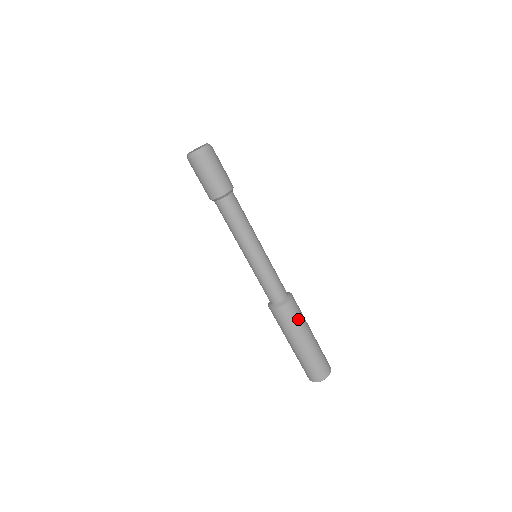
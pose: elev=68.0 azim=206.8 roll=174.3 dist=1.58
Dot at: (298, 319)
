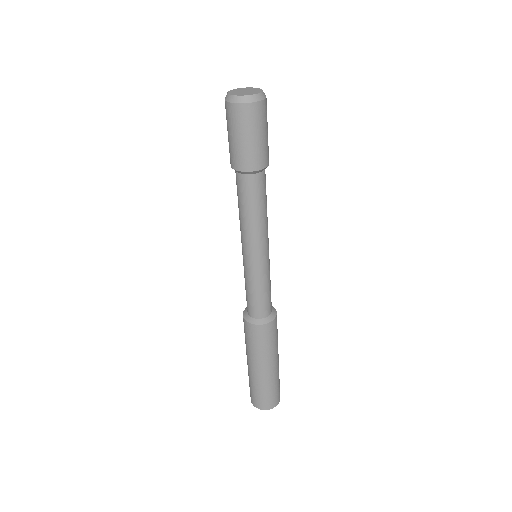
Dot at: (277, 334)
